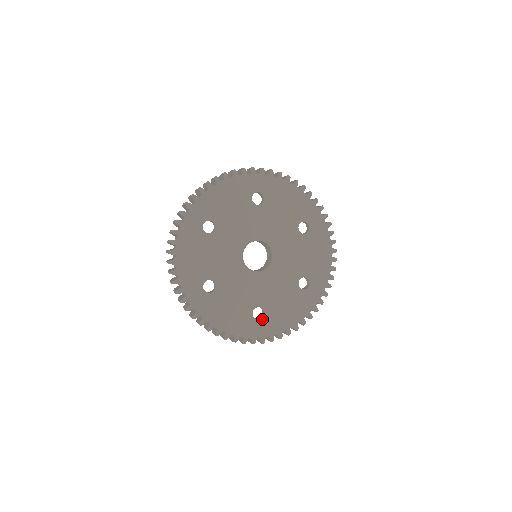
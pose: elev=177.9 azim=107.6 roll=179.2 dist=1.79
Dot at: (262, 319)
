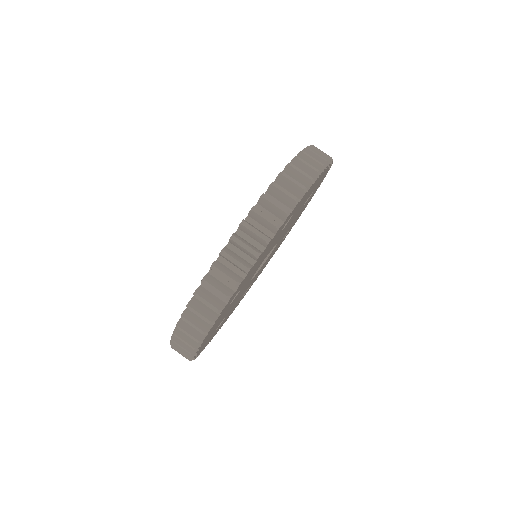
Dot at: occluded
